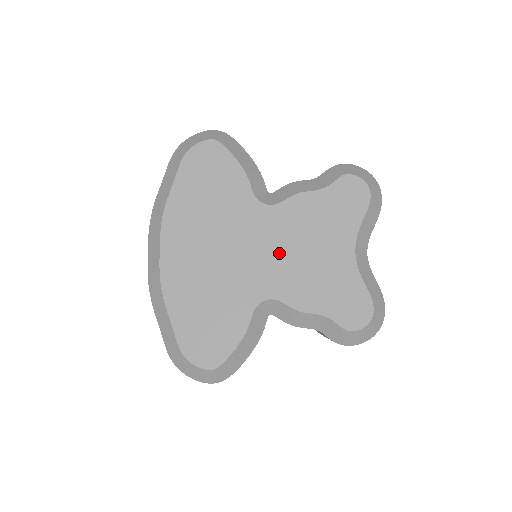
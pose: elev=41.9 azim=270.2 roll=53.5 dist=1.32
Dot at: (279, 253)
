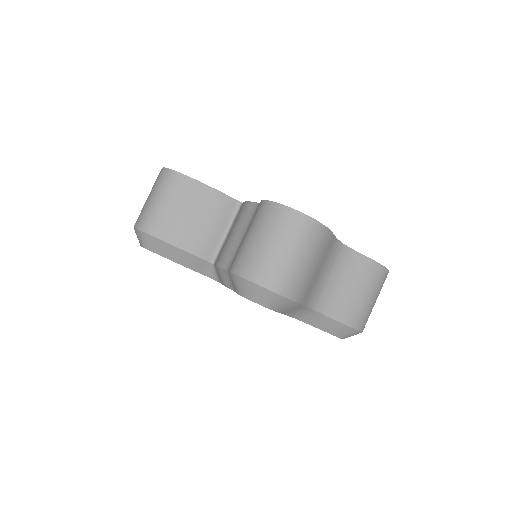
Dot at: occluded
